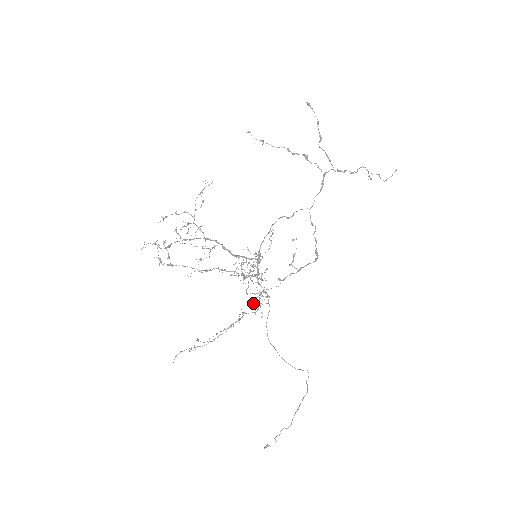
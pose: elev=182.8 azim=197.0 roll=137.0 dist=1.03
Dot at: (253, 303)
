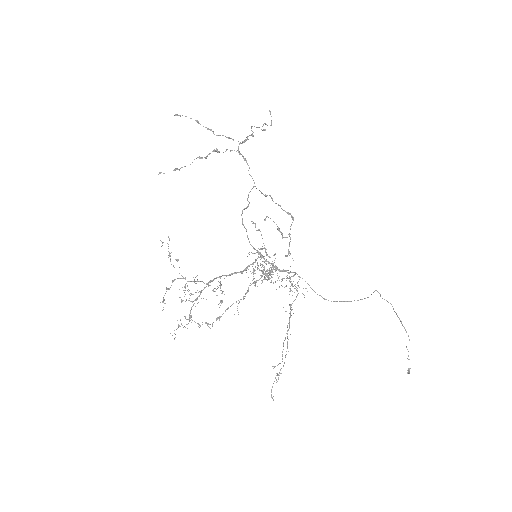
Dot at: (289, 291)
